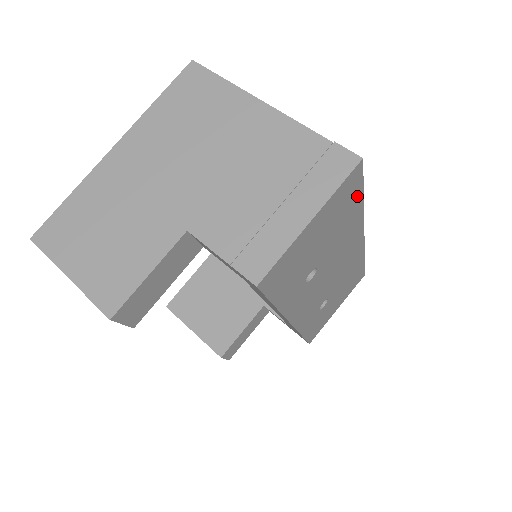
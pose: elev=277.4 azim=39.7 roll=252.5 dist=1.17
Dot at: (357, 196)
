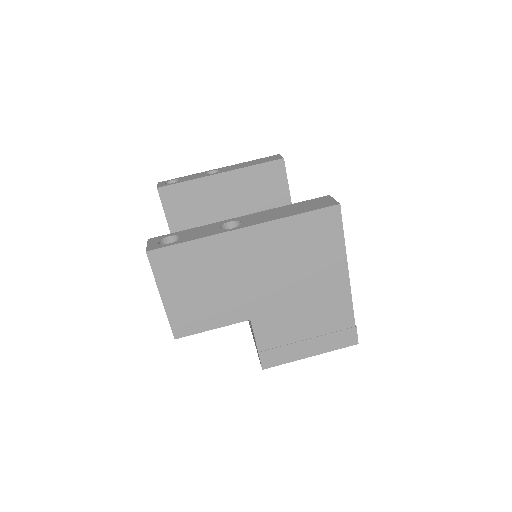
Dot at: occluded
